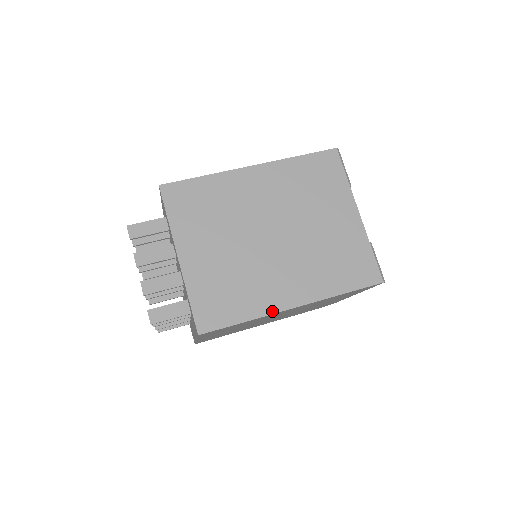
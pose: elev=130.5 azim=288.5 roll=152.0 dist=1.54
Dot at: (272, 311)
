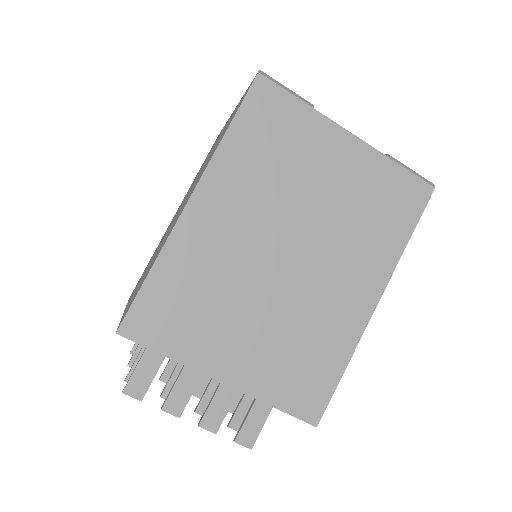
Dot at: (360, 332)
